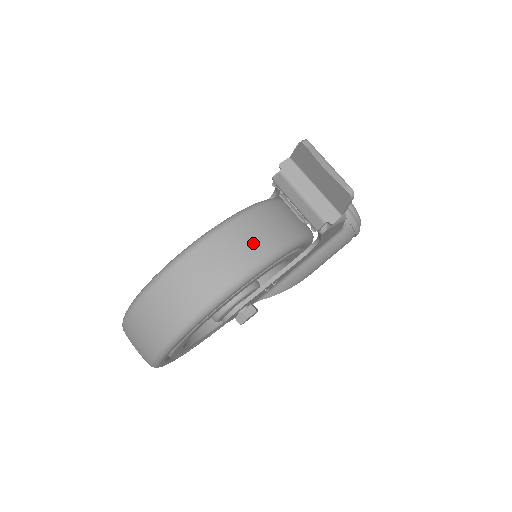
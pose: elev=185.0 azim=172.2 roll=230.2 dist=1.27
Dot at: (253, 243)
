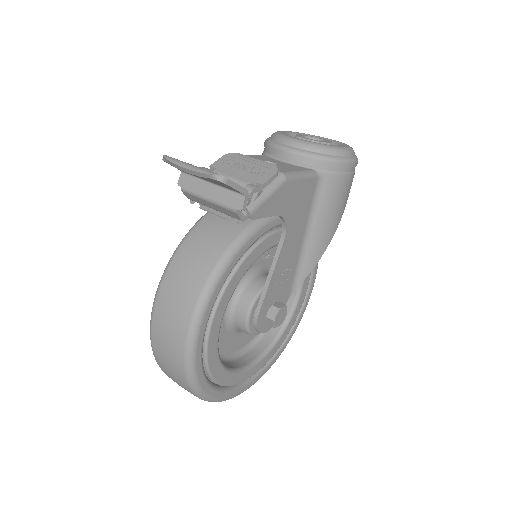
Dot at: (193, 270)
